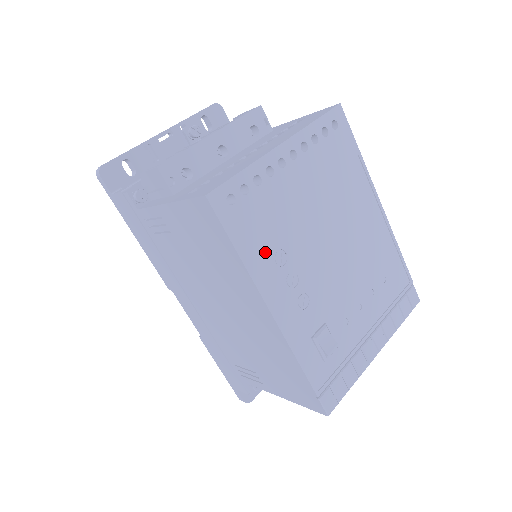
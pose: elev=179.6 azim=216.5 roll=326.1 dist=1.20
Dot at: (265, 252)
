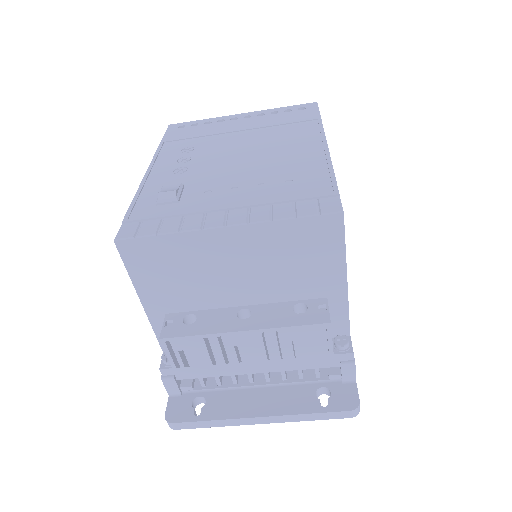
Dot at: (179, 146)
